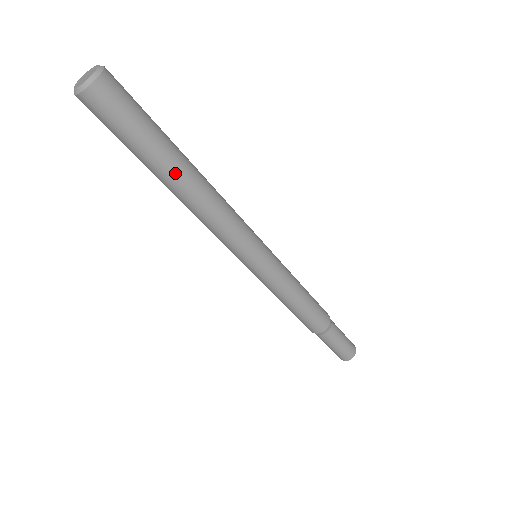
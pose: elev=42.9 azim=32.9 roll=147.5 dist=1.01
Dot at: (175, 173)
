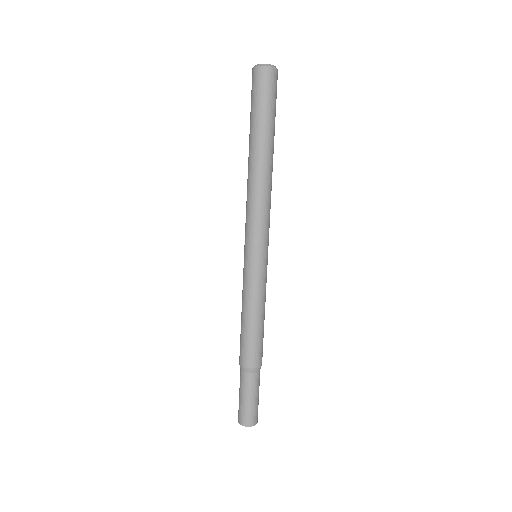
Dot at: (259, 147)
